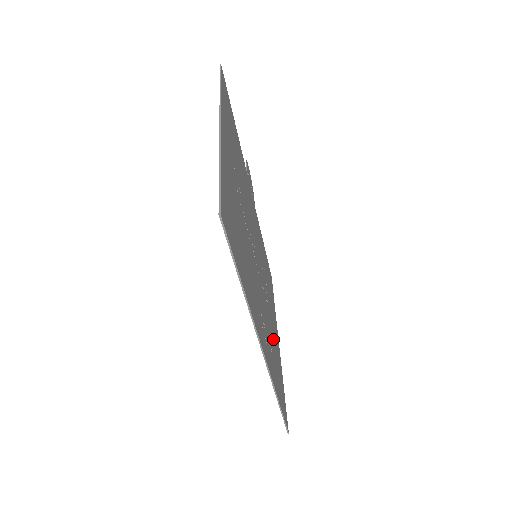
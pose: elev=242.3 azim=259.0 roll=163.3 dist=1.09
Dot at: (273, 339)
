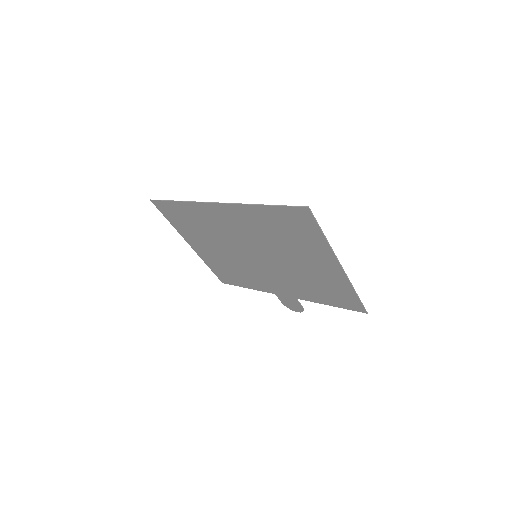
Dot at: (291, 244)
